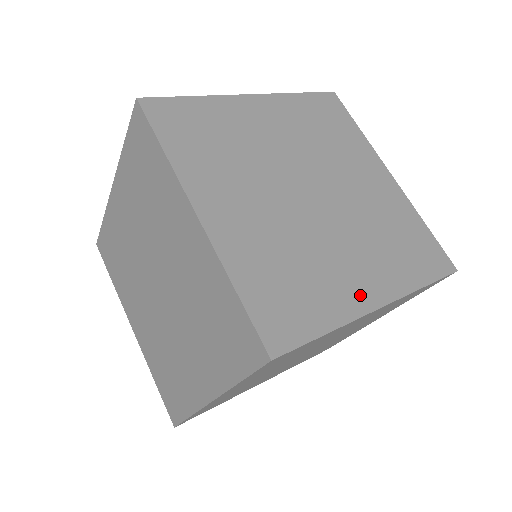
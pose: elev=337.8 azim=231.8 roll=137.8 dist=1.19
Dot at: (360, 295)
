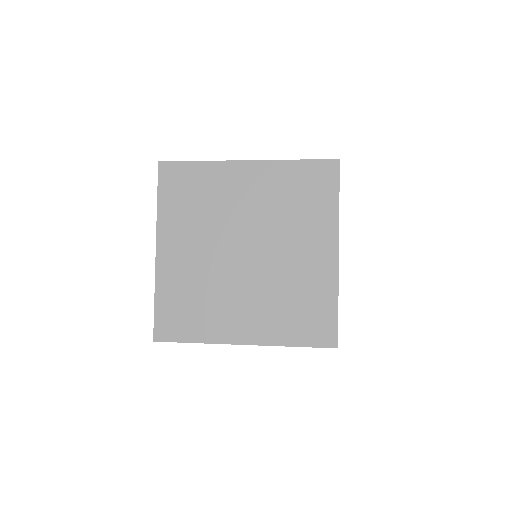
Dot at: occluded
